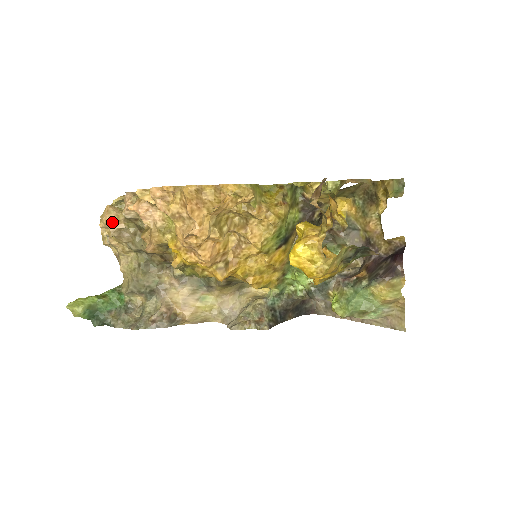
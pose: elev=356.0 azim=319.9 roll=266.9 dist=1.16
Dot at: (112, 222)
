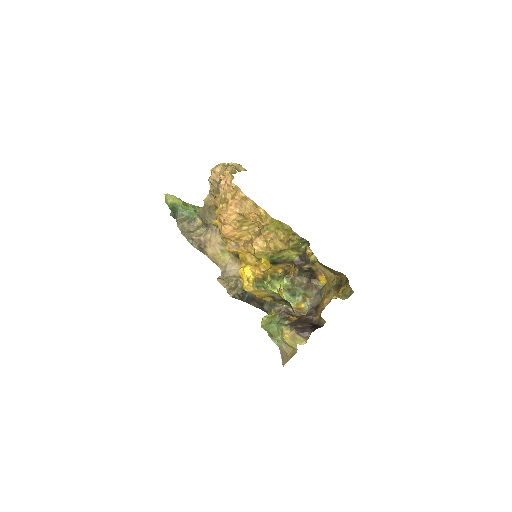
Dot at: (215, 174)
